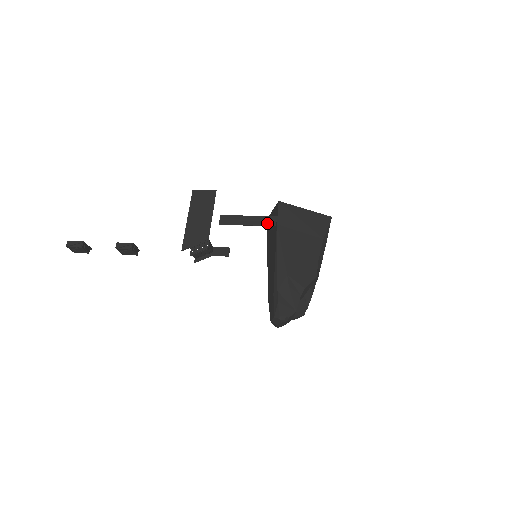
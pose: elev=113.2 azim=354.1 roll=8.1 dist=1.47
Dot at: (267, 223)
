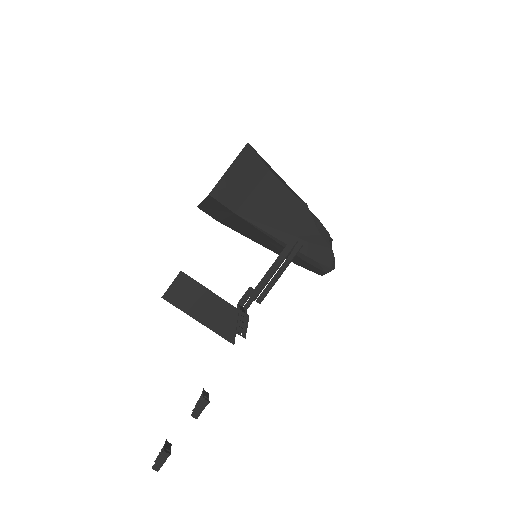
Dot at: (294, 253)
